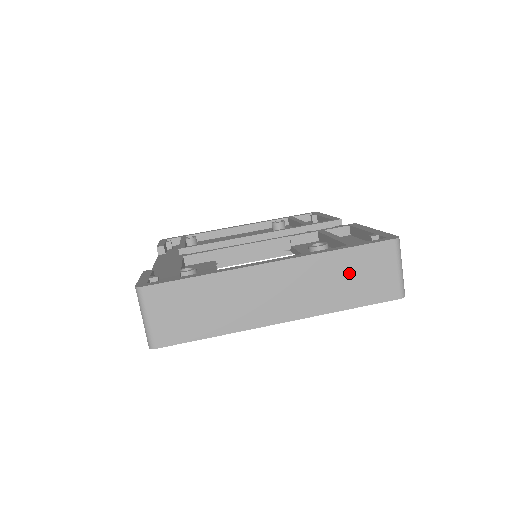
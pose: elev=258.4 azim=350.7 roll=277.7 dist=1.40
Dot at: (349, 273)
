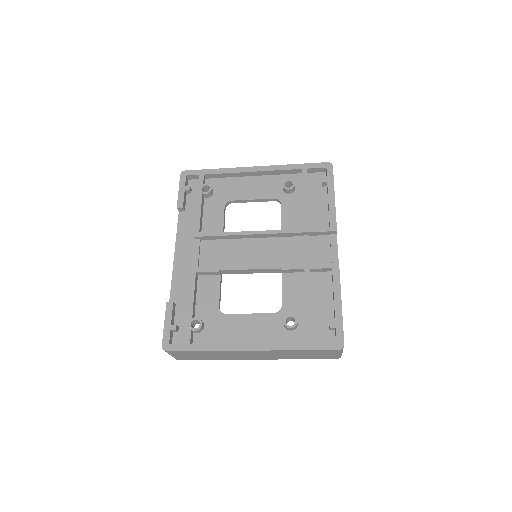
Dot at: (303, 354)
